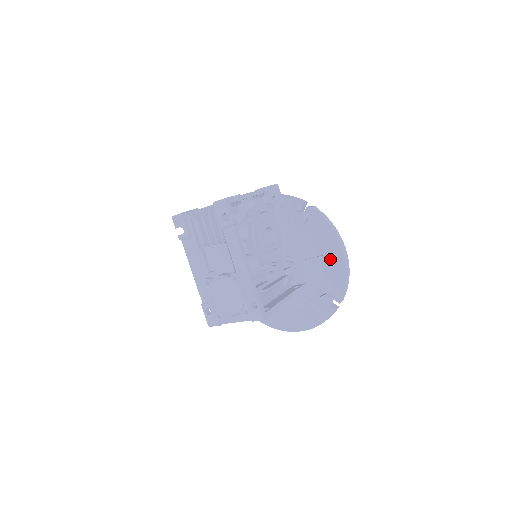
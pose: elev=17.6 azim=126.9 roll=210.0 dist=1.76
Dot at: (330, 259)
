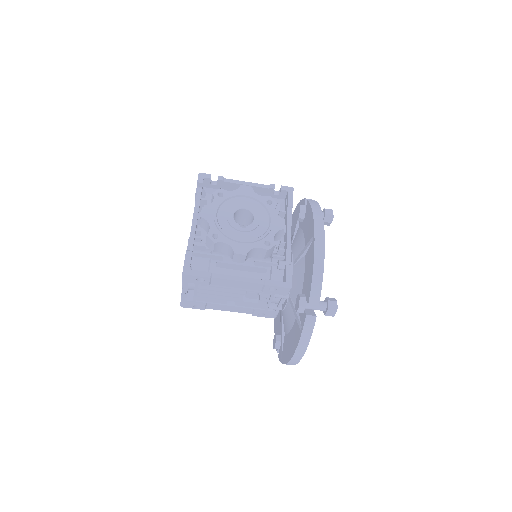
Dot at: (309, 249)
